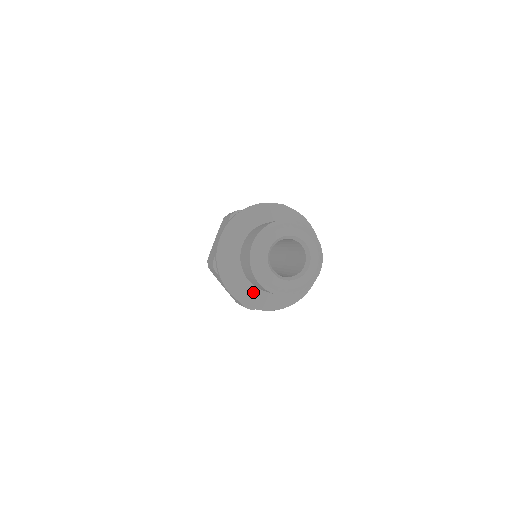
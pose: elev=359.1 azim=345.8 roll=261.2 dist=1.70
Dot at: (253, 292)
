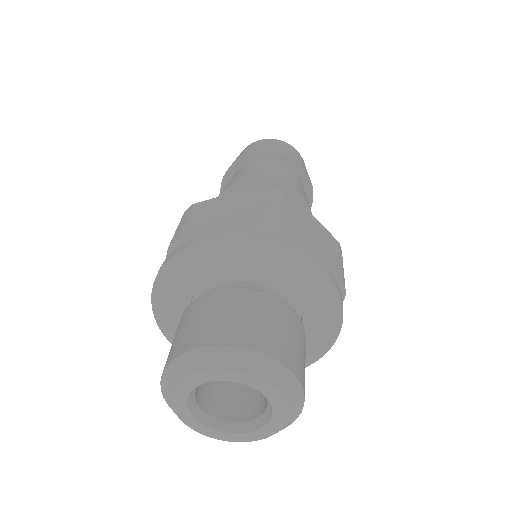
Dot at: (180, 319)
